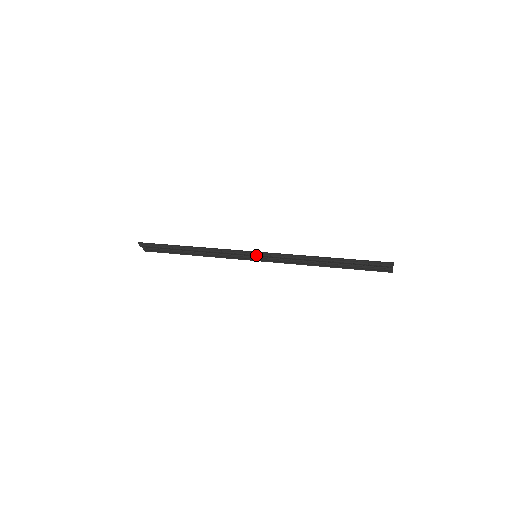
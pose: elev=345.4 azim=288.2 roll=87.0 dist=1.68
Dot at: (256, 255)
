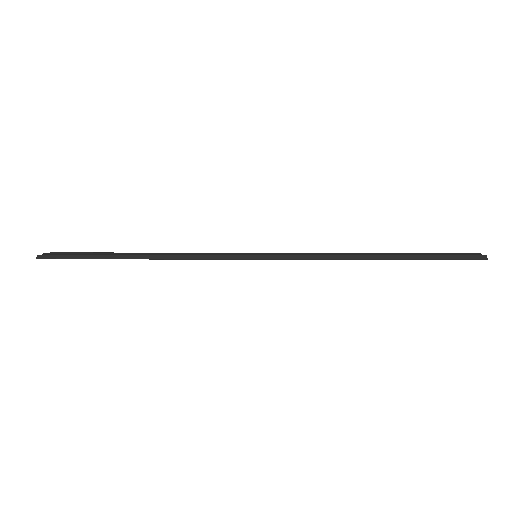
Dot at: (257, 258)
